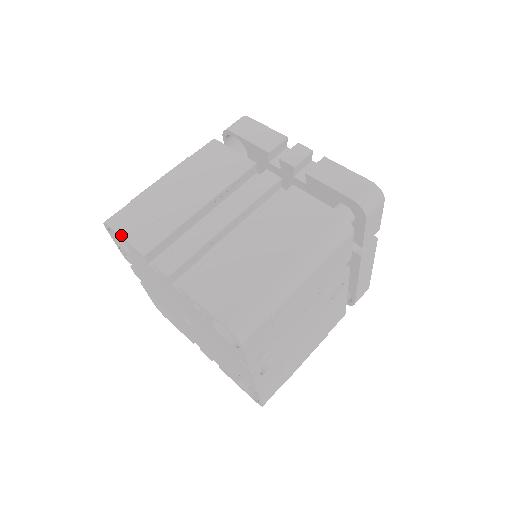
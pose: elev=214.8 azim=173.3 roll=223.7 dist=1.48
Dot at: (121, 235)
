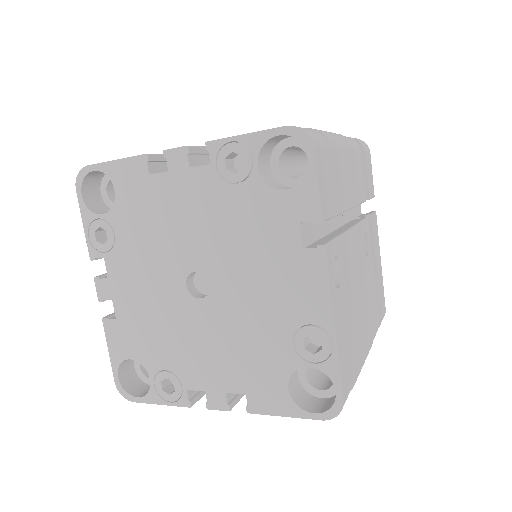
Dot at: (109, 161)
